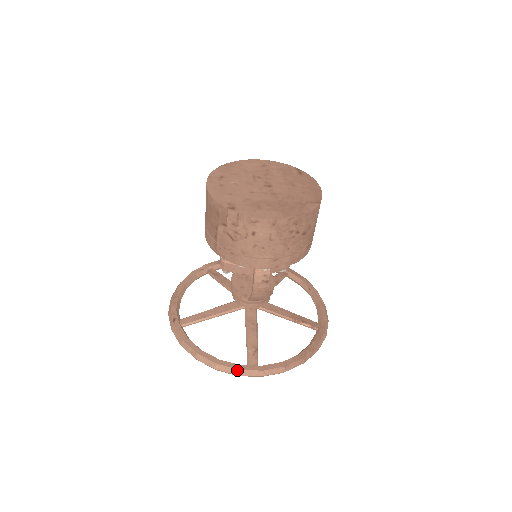
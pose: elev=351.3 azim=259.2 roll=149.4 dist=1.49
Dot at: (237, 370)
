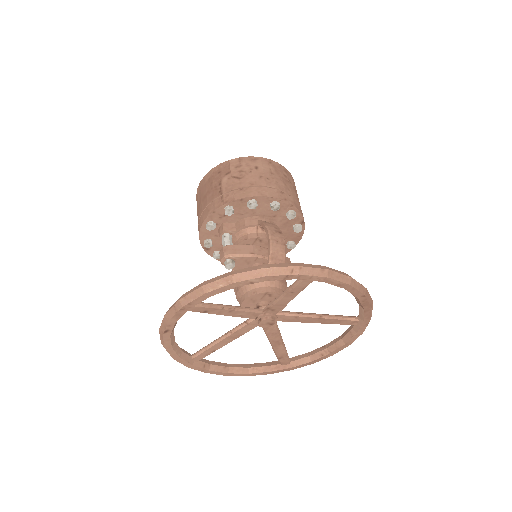
Dot at: (293, 263)
